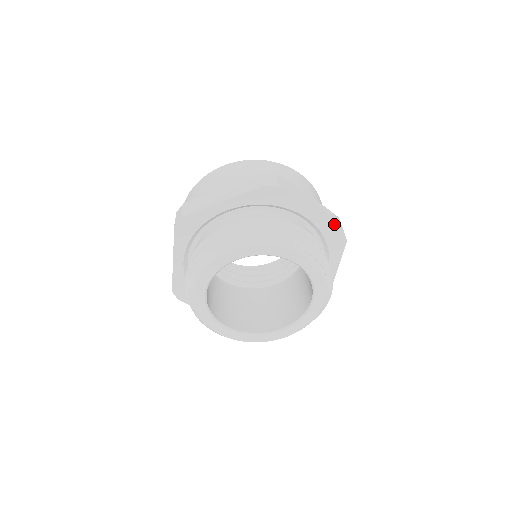
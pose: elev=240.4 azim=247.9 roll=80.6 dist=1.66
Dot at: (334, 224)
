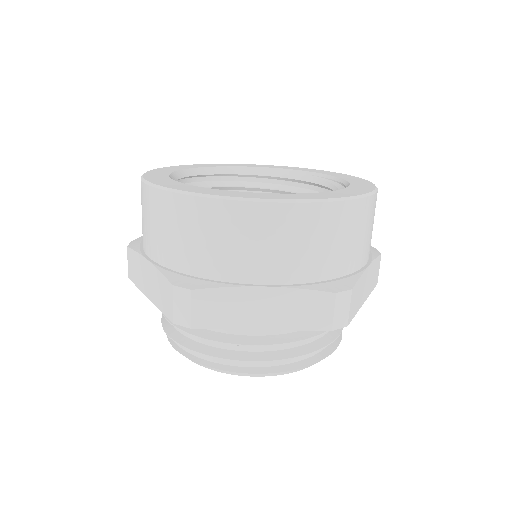
Dot at: (373, 289)
